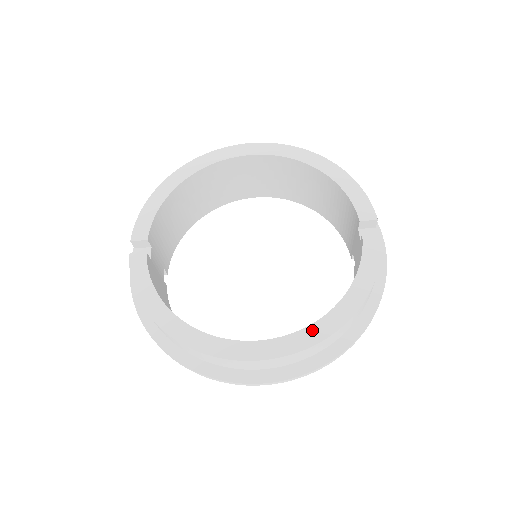
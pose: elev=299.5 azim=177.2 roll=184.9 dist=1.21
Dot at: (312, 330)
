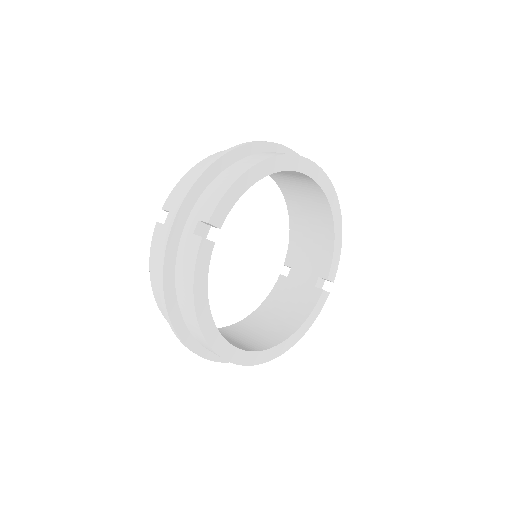
Dot at: (273, 351)
